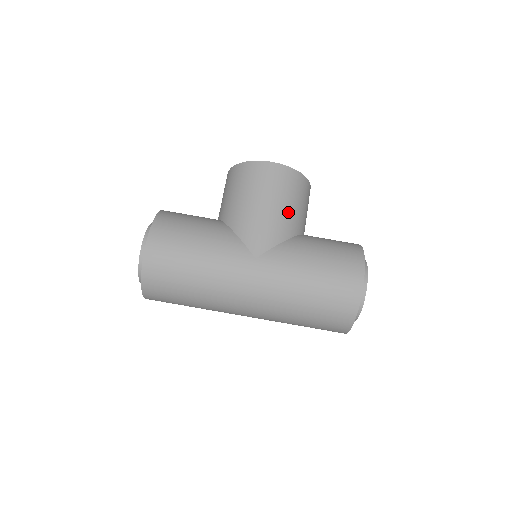
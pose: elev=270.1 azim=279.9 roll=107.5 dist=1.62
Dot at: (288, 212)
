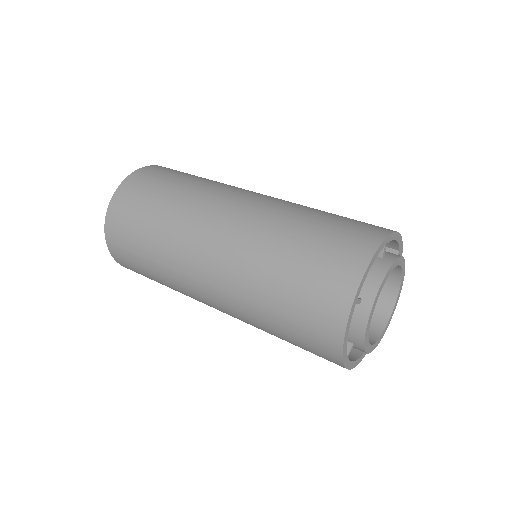
Dot at: occluded
